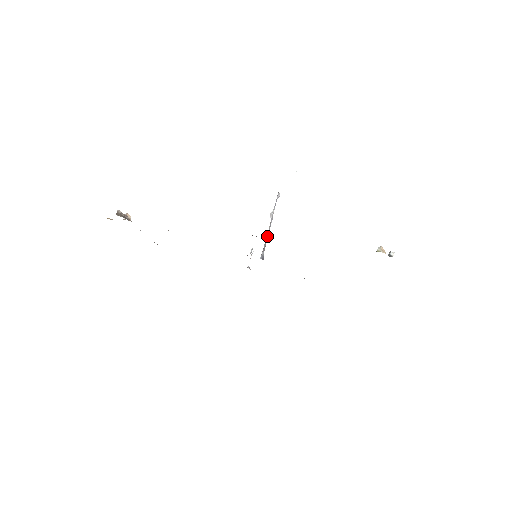
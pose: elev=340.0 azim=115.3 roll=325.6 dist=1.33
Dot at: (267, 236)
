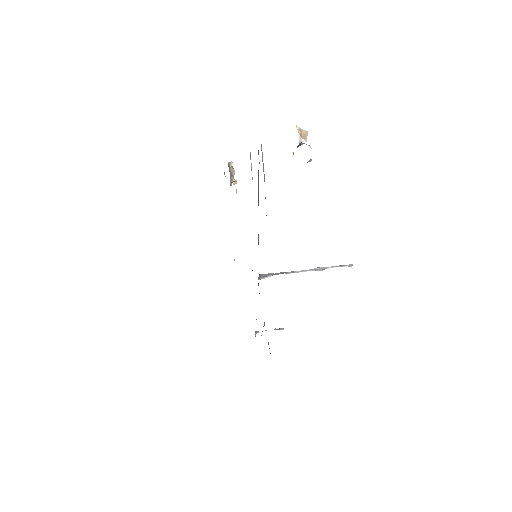
Dot at: (291, 272)
